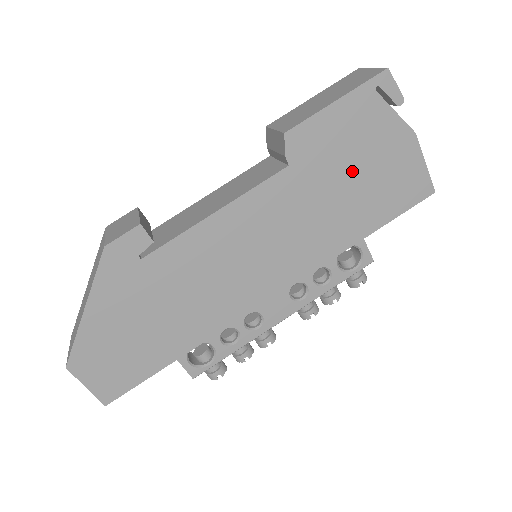
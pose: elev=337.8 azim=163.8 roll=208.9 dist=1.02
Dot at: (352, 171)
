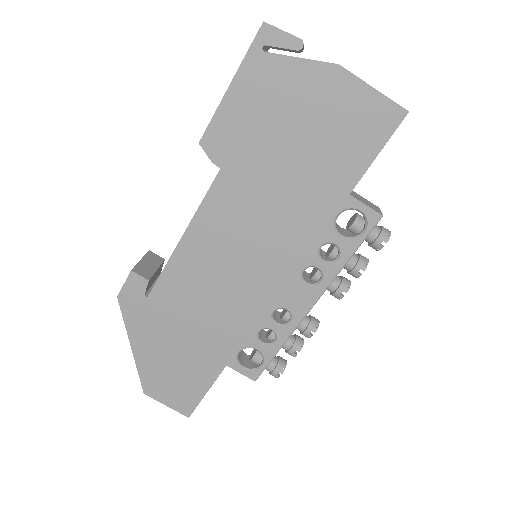
Dot at: (288, 141)
